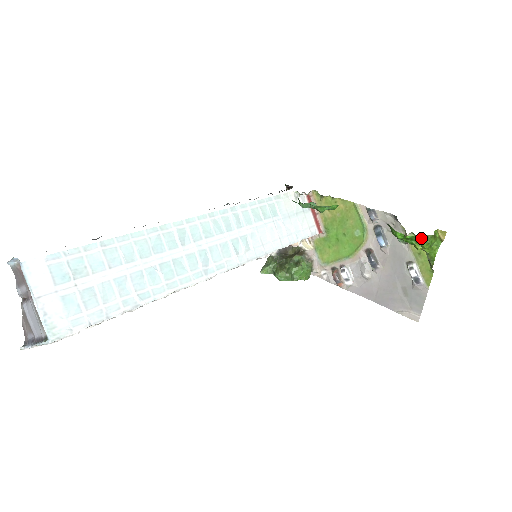
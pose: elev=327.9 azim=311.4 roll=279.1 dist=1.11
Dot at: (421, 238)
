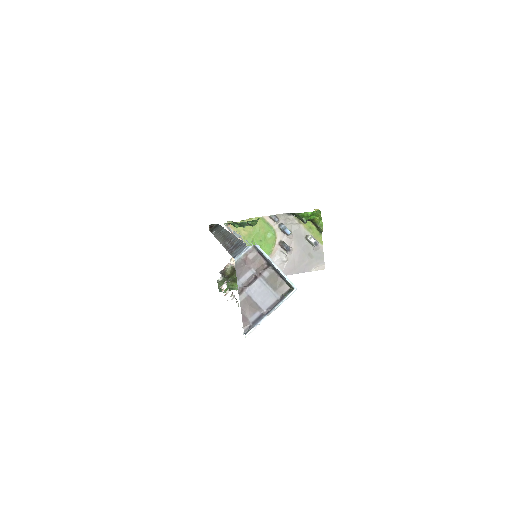
Dot at: (318, 212)
